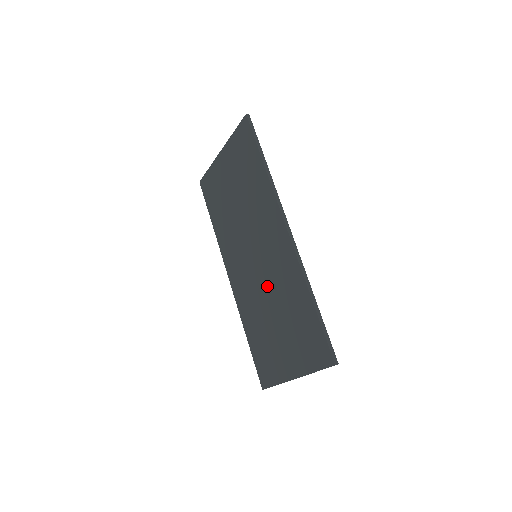
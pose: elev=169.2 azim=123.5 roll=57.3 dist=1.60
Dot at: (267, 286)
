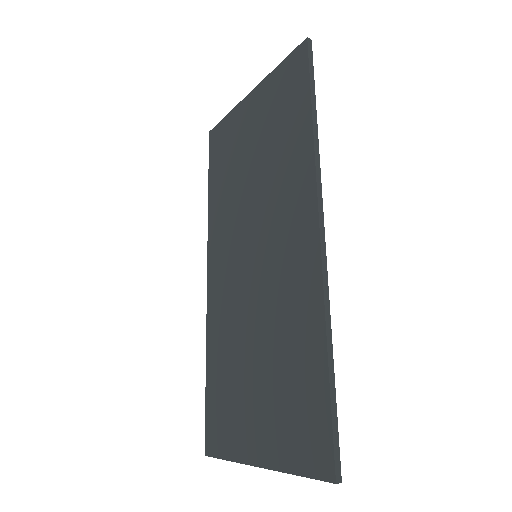
Dot at: (259, 306)
